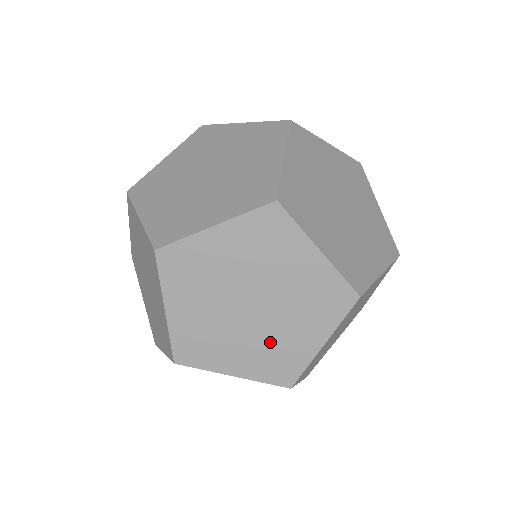
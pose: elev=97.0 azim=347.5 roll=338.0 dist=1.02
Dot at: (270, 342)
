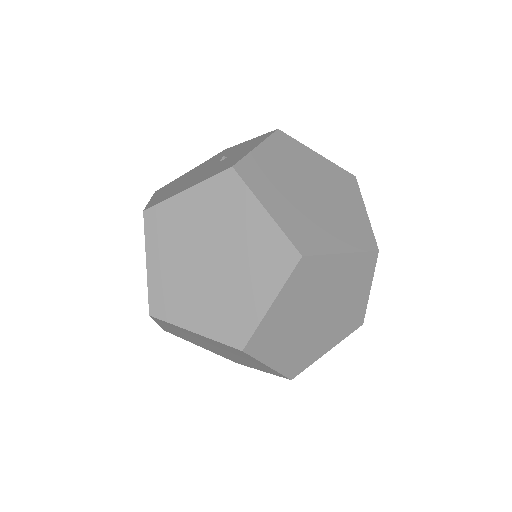
Dot at: (249, 362)
